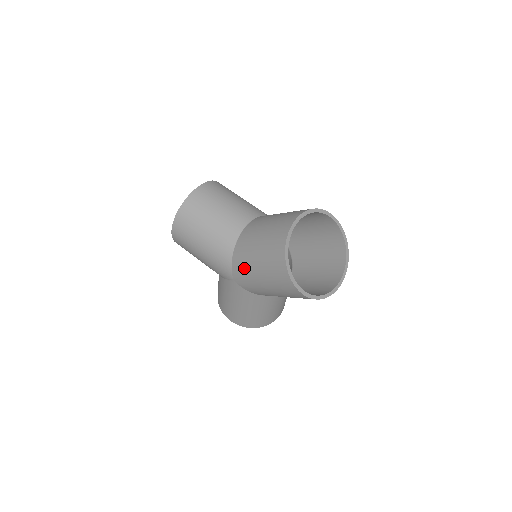
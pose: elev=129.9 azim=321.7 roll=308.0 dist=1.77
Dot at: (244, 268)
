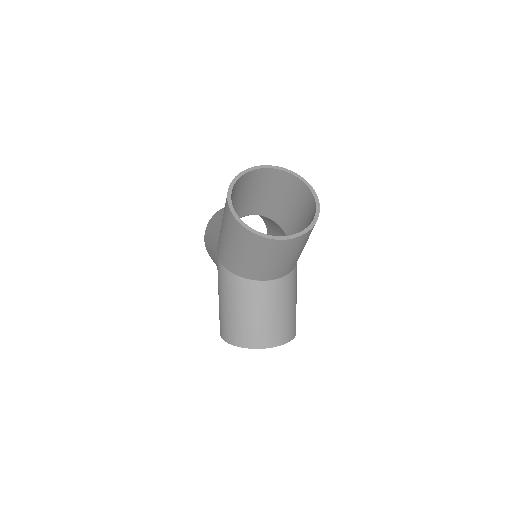
Dot at: occluded
